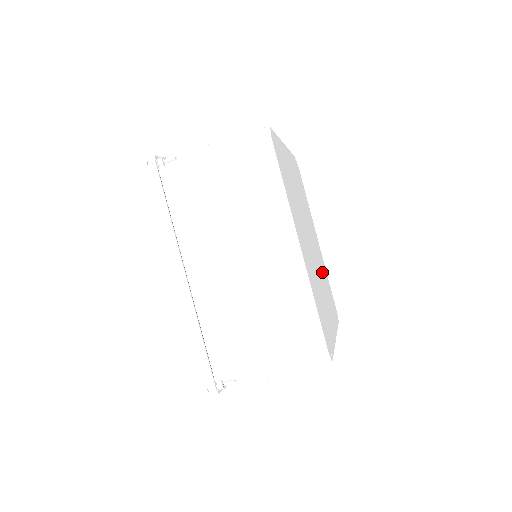
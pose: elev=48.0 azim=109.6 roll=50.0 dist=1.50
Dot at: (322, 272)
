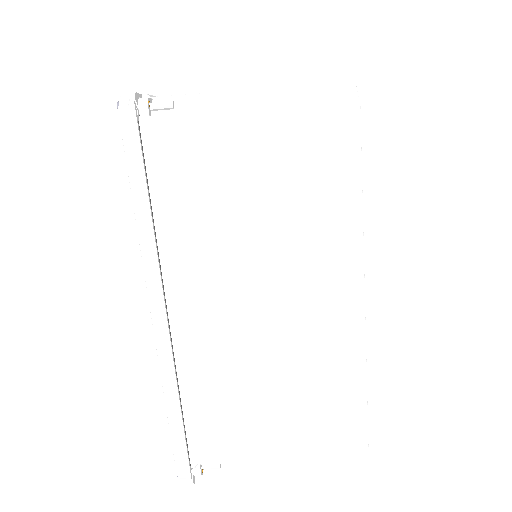
Dot at: occluded
